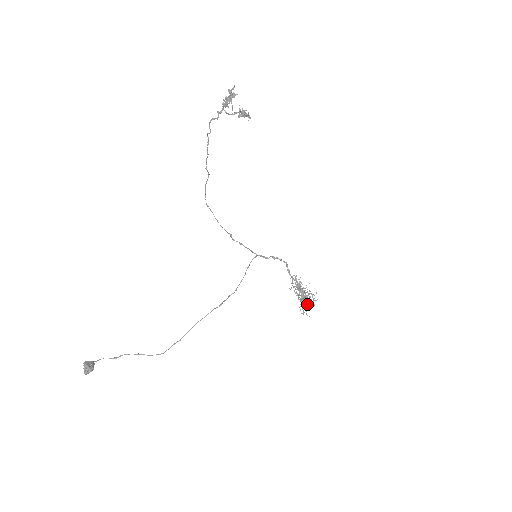
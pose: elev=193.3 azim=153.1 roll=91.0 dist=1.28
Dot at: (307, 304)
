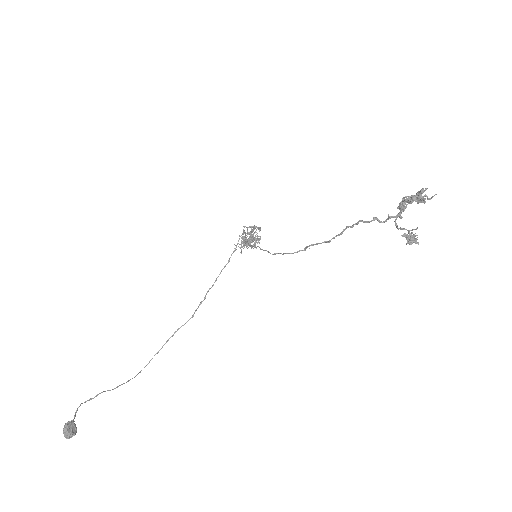
Dot at: (245, 244)
